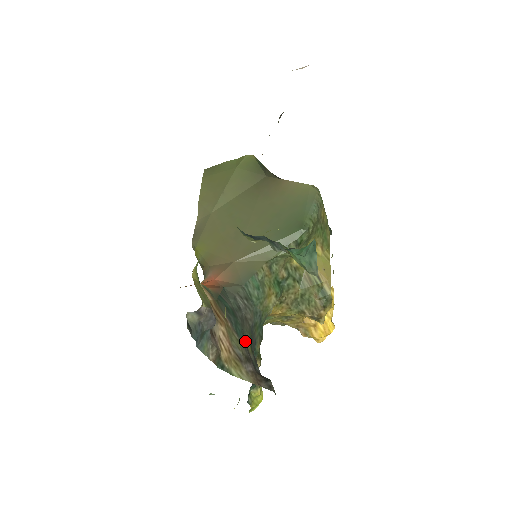
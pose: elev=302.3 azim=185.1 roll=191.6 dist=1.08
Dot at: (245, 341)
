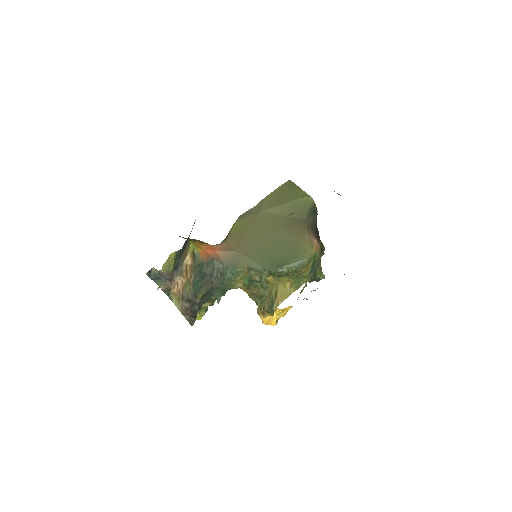
Dot at: (198, 292)
